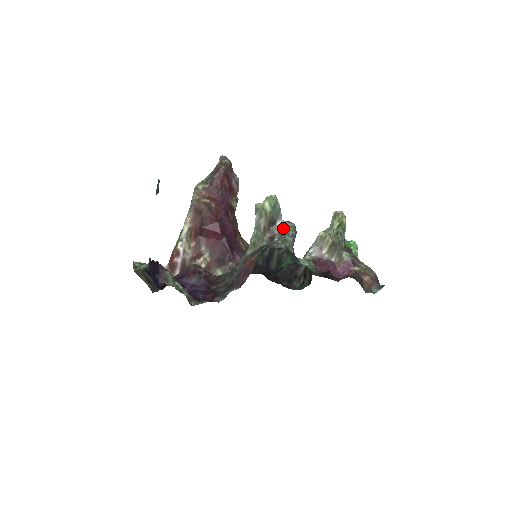
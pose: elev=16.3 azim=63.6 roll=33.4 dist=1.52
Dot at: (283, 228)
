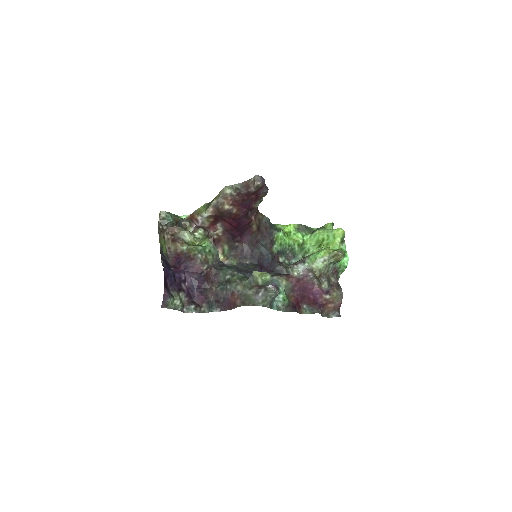
Dot at: (269, 290)
